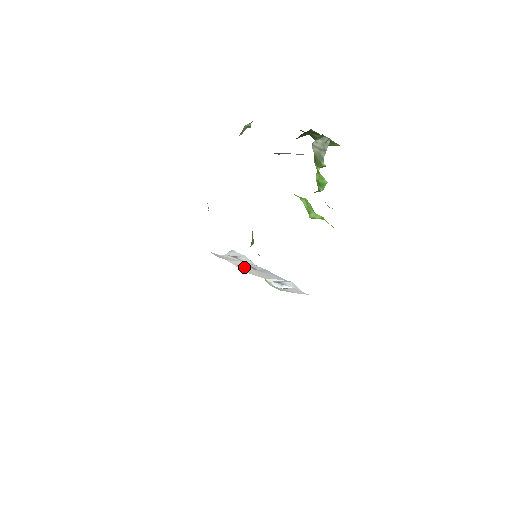
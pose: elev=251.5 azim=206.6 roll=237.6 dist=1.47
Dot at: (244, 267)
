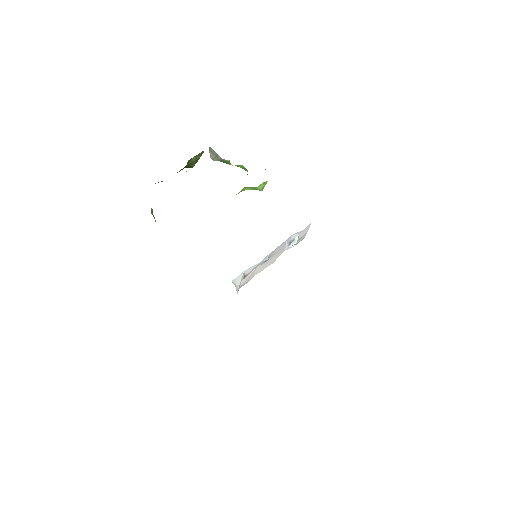
Dot at: (265, 265)
